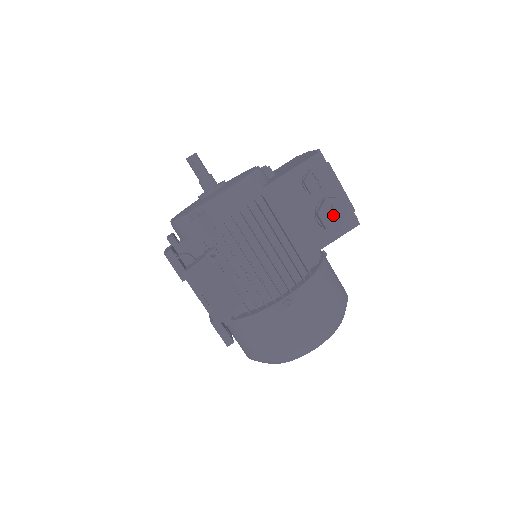
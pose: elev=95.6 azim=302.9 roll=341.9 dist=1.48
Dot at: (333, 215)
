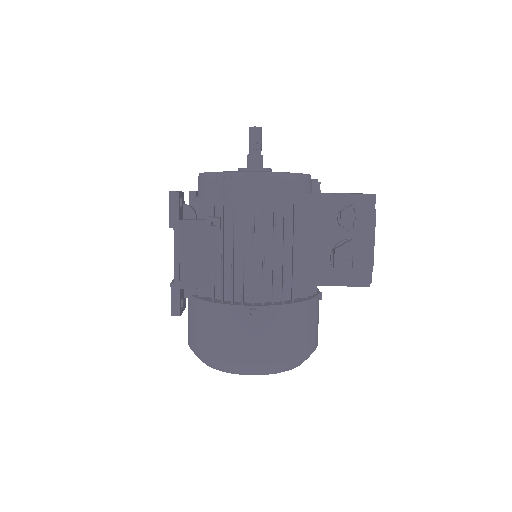
Dot at: (349, 260)
